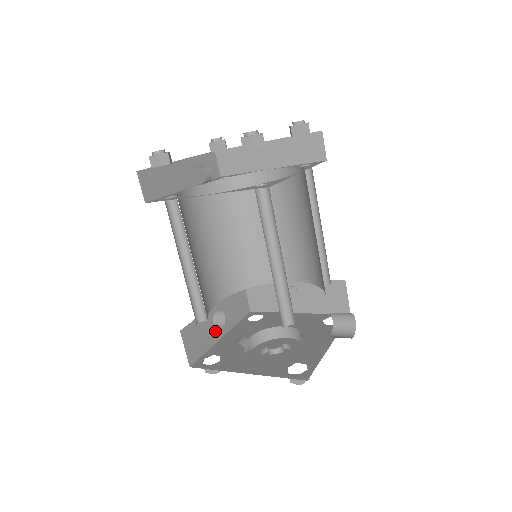
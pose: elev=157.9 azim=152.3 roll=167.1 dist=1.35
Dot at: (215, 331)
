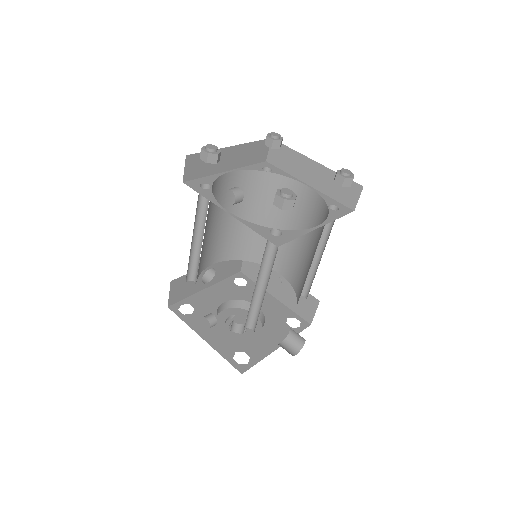
Dot at: (201, 283)
